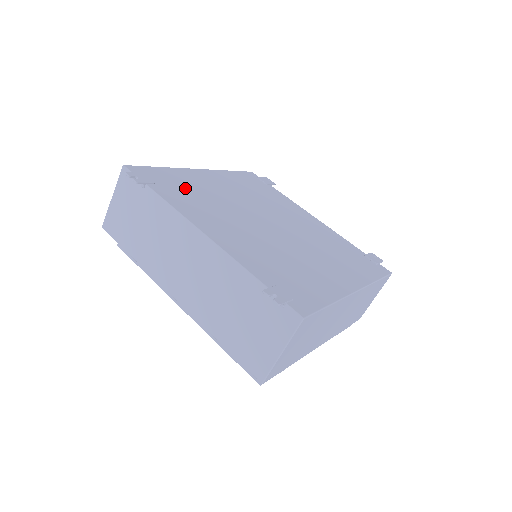
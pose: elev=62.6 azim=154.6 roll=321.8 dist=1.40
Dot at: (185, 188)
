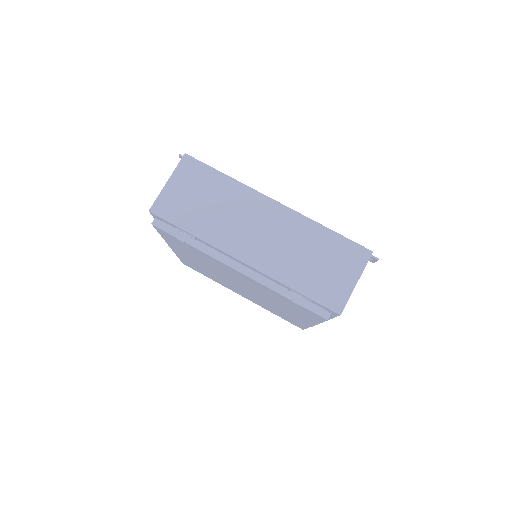
Dot at: occluded
